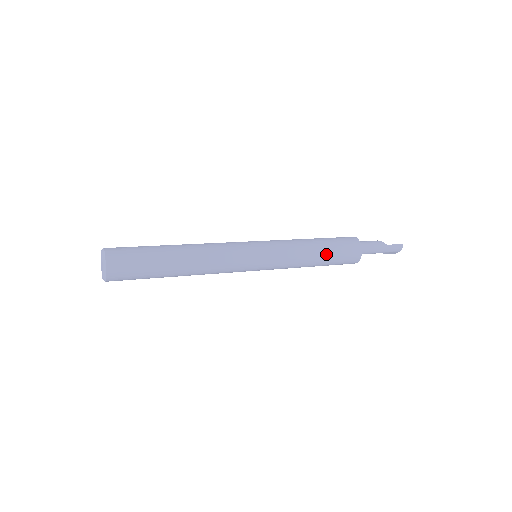
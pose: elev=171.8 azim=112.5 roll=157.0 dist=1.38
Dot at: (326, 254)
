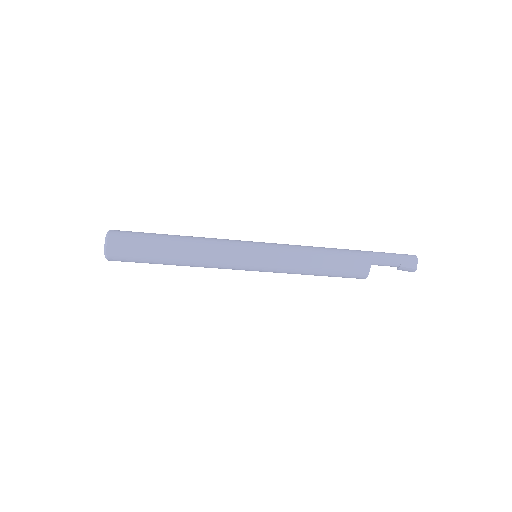
Dot at: (328, 250)
